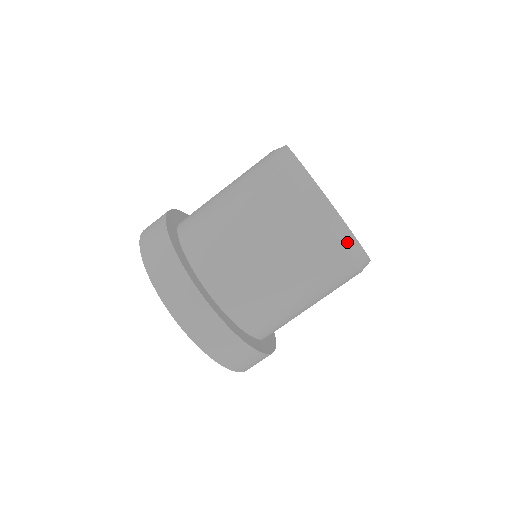
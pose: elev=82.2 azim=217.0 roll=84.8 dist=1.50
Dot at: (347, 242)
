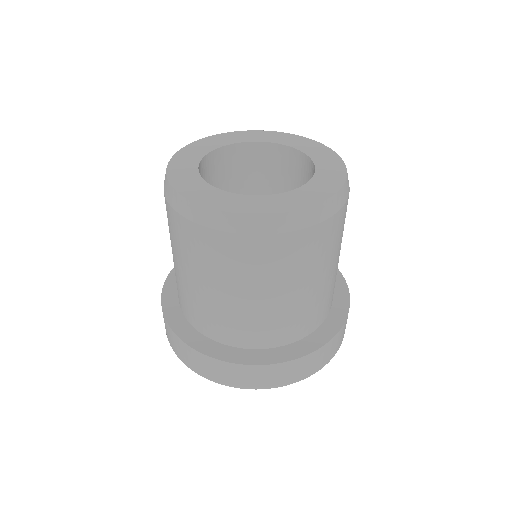
Dot at: (300, 221)
